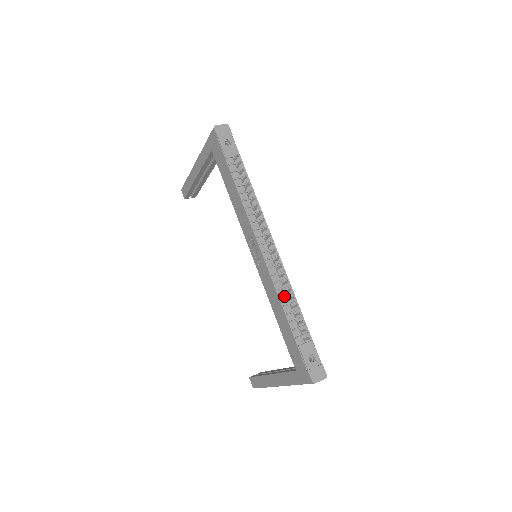
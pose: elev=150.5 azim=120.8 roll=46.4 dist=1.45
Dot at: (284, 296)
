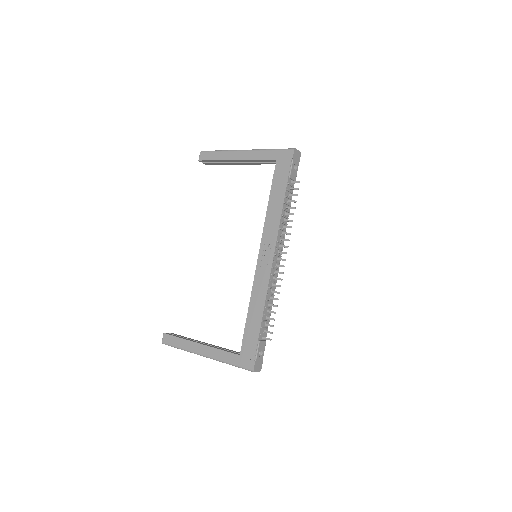
Dot at: (269, 300)
